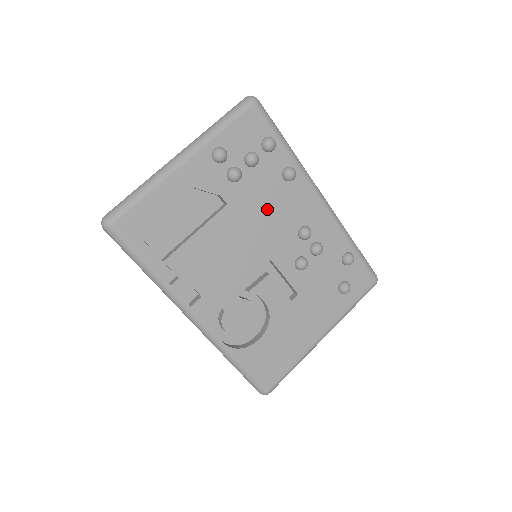
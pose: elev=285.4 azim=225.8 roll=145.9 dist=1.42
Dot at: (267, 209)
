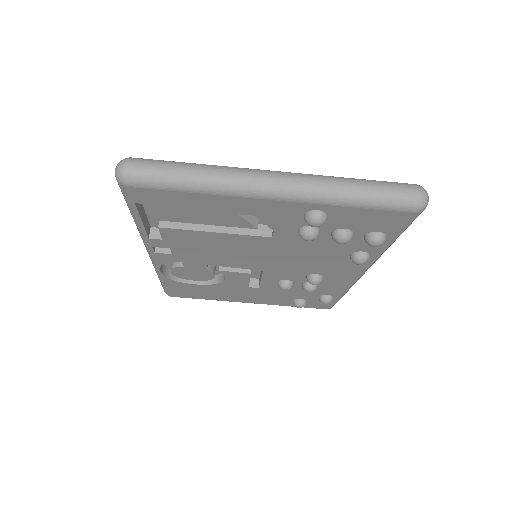
Dot at: (305, 256)
